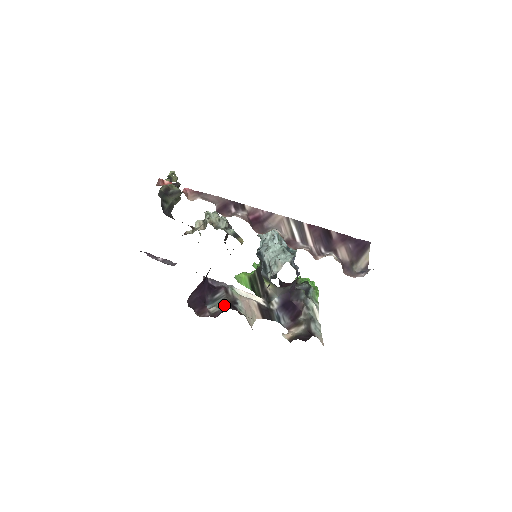
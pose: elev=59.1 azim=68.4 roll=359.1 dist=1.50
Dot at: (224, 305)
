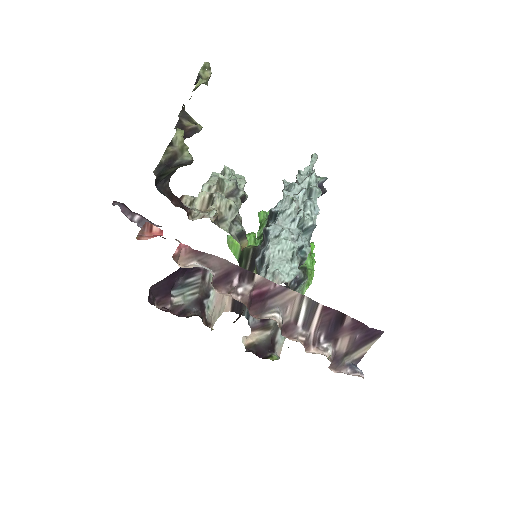
Dot at: (192, 298)
